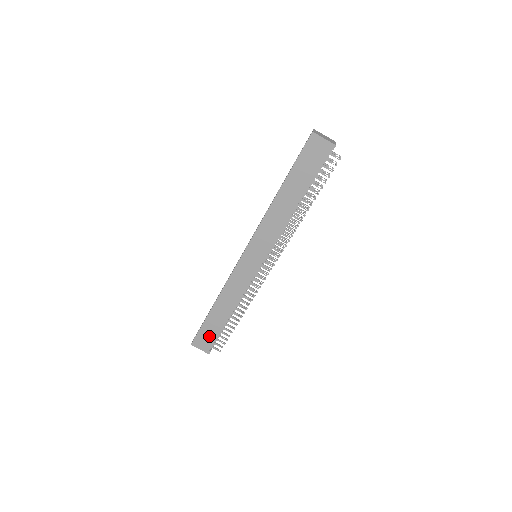
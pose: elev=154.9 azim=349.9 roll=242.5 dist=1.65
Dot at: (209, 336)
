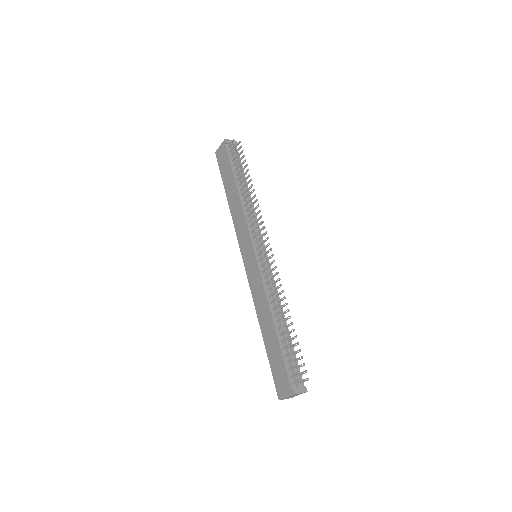
Dot at: (280, 371)
